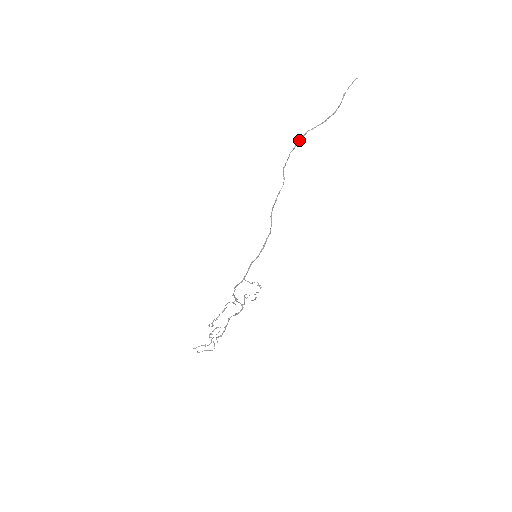
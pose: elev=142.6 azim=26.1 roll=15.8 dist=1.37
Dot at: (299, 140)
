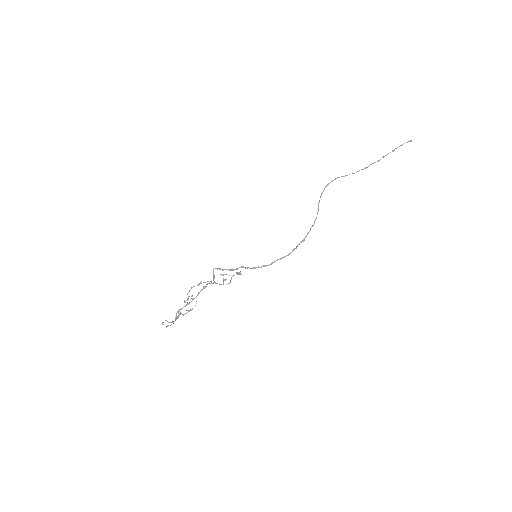
Dot at: (335, 179)
